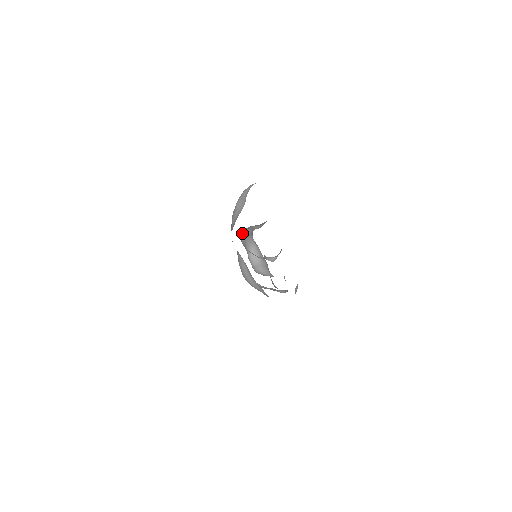
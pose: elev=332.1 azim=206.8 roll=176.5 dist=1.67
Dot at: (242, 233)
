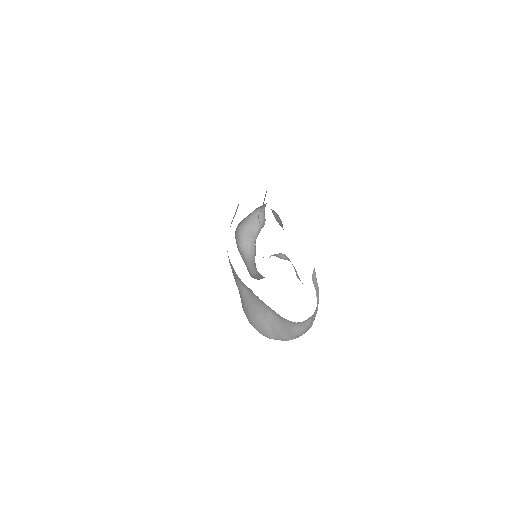
Dot at: (239, 244)
